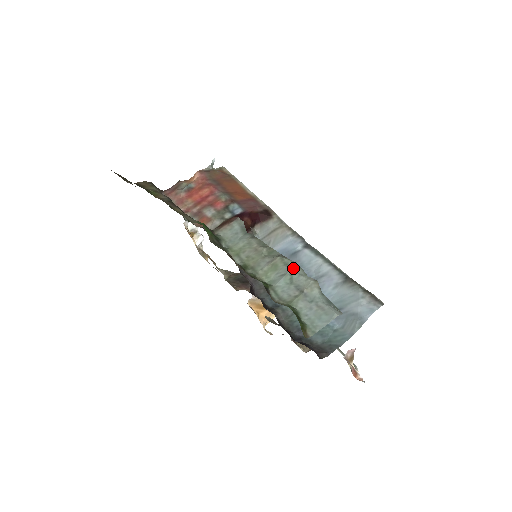
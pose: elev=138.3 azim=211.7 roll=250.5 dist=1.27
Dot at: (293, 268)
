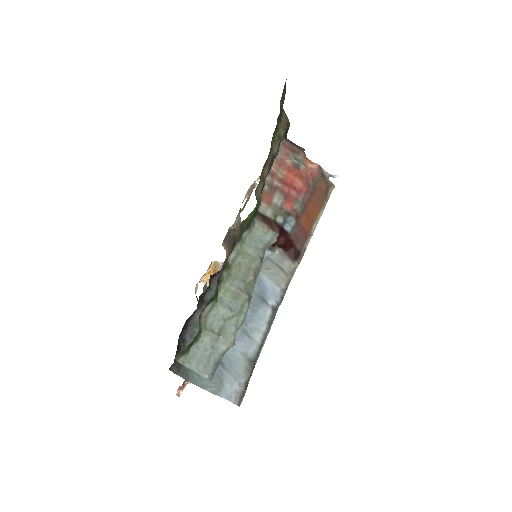
Dot at: (240, 315)
